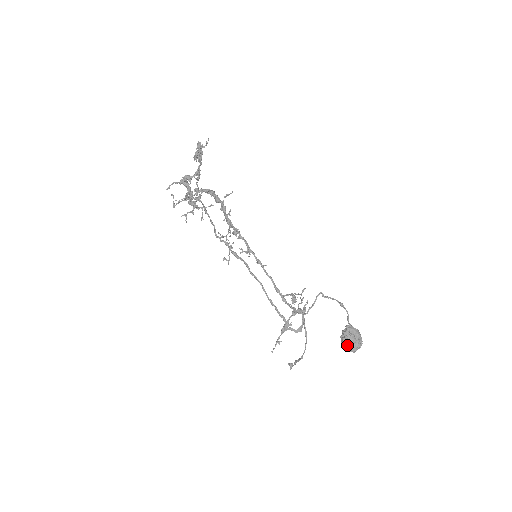
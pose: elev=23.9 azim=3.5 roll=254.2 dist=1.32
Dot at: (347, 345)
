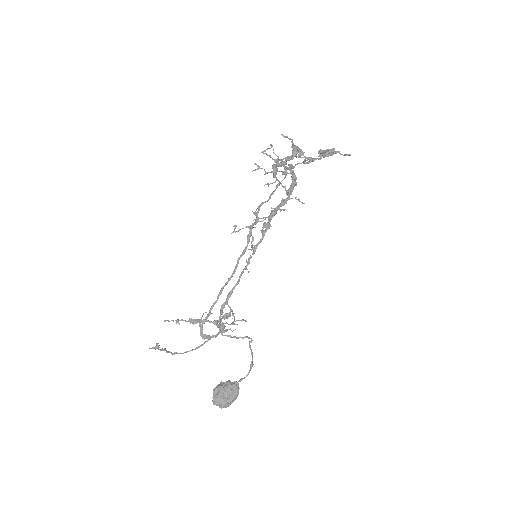
Dot at: (218, 393)
